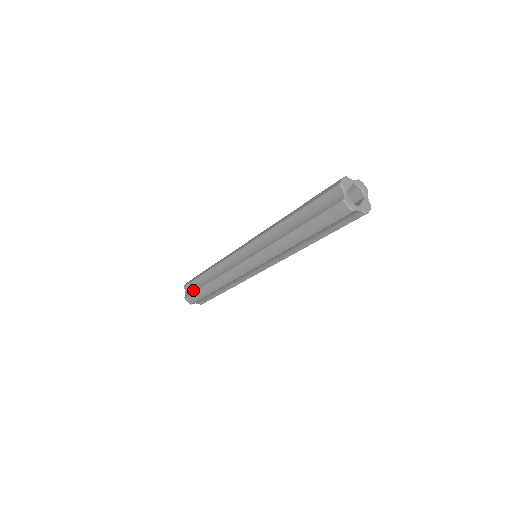
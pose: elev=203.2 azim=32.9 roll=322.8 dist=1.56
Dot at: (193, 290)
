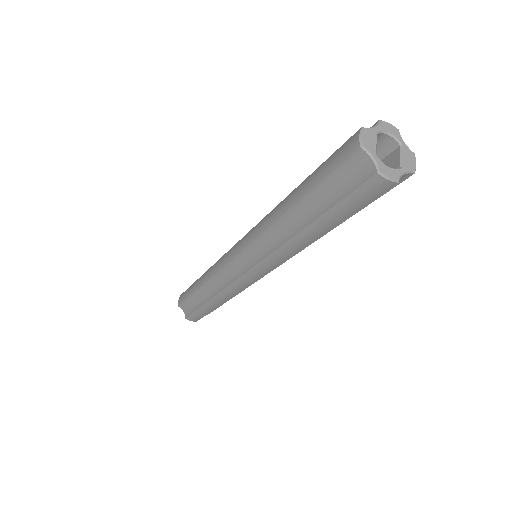
Dot at: (192, 309)
